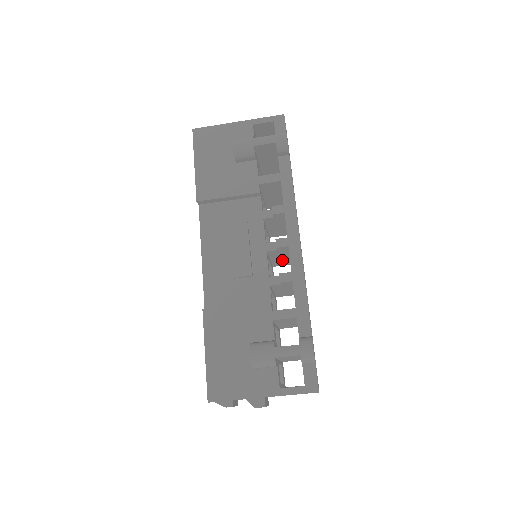
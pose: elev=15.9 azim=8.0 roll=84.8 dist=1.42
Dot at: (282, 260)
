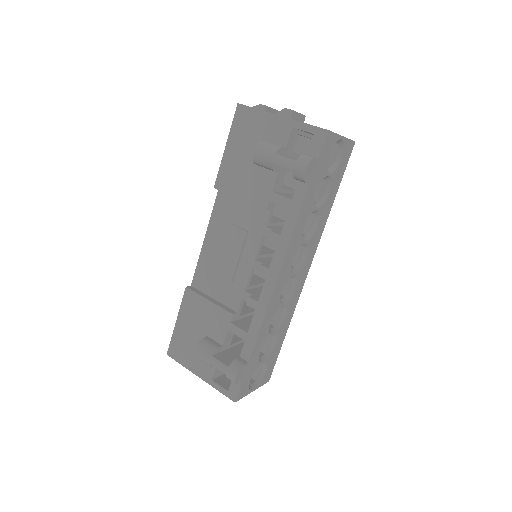
Dot at: occluded
